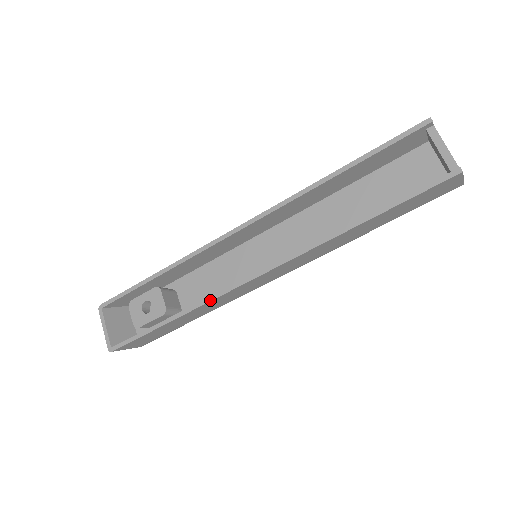
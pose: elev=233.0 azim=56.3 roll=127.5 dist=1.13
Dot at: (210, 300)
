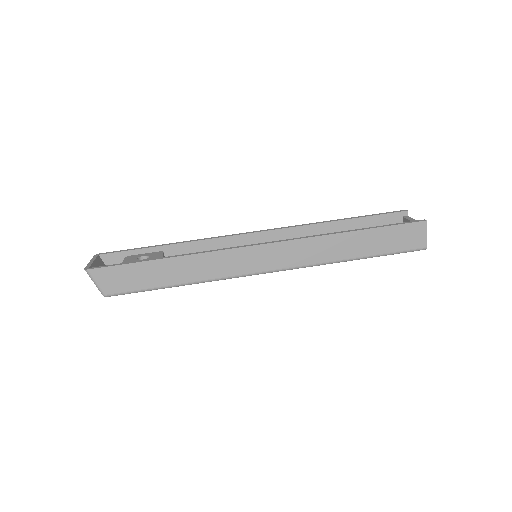
Dot at: (209, 251)
